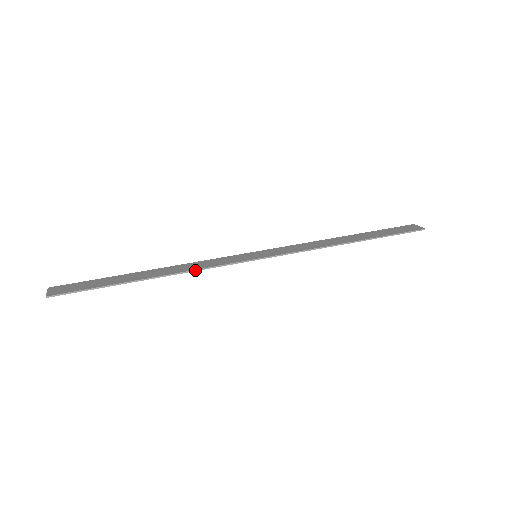
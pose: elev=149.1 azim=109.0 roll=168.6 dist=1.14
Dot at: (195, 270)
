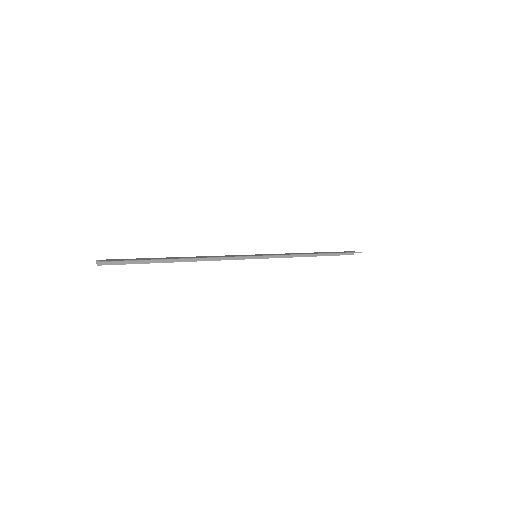
Dot at: (218, 257)
